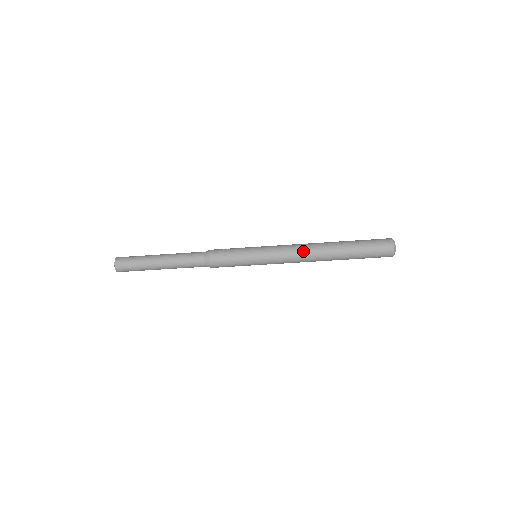
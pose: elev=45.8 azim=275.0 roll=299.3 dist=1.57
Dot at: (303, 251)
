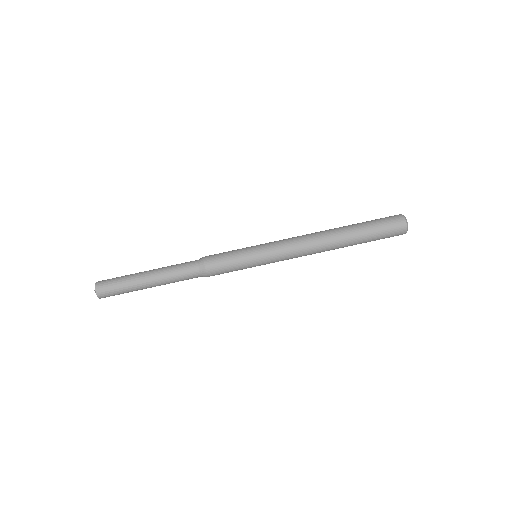
Dot at: occluded
